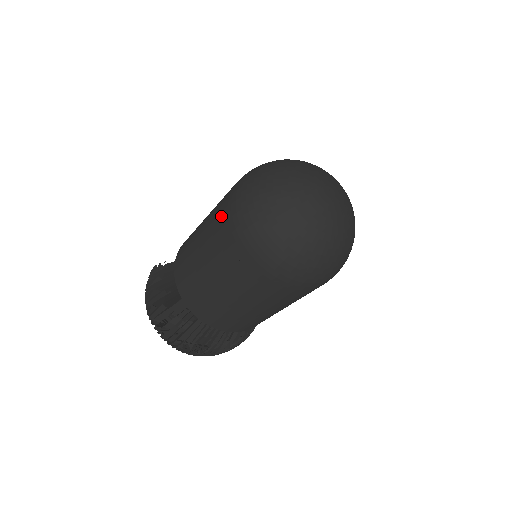
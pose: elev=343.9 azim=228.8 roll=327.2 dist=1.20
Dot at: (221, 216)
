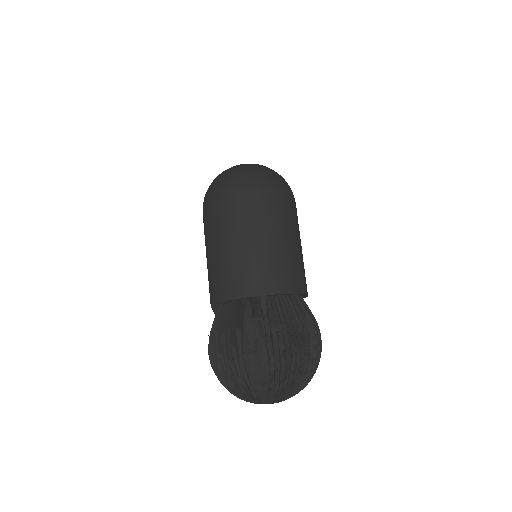
Dot at: (210, 215)
